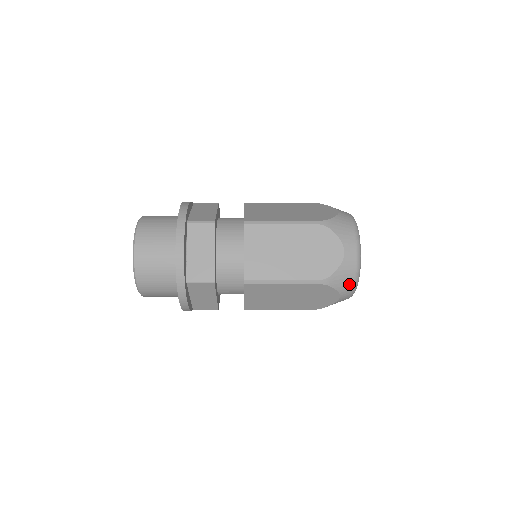
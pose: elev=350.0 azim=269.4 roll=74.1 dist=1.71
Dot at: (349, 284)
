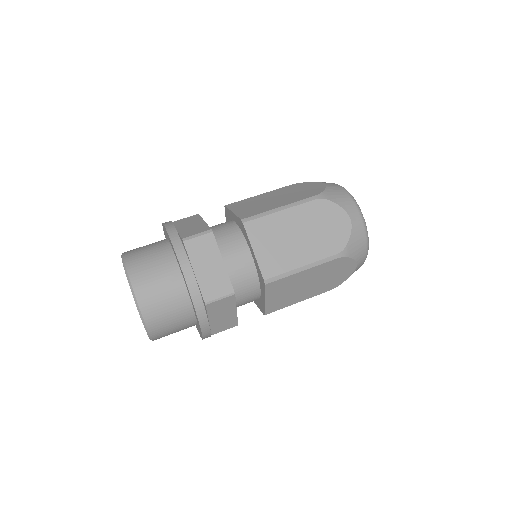
Dot at: (363, 249)
